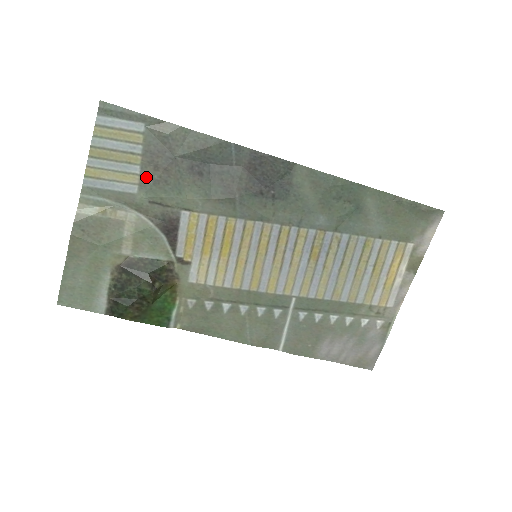
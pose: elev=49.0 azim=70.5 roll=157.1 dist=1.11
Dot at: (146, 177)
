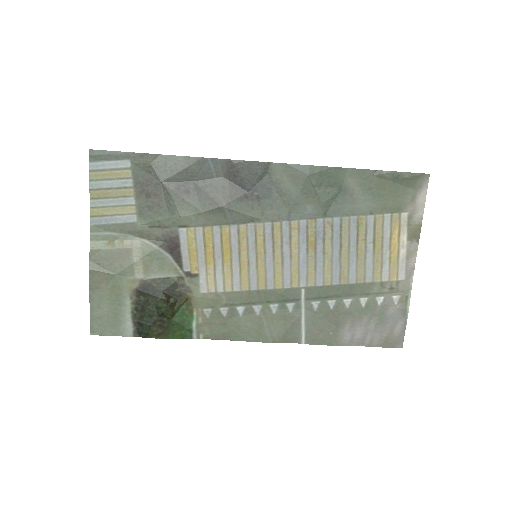
Dot at: (141, 205)
